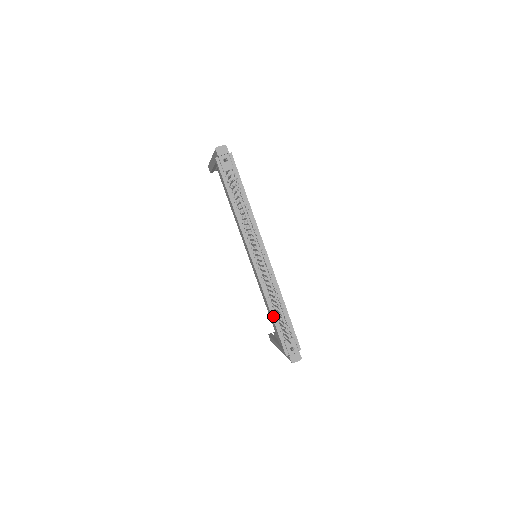
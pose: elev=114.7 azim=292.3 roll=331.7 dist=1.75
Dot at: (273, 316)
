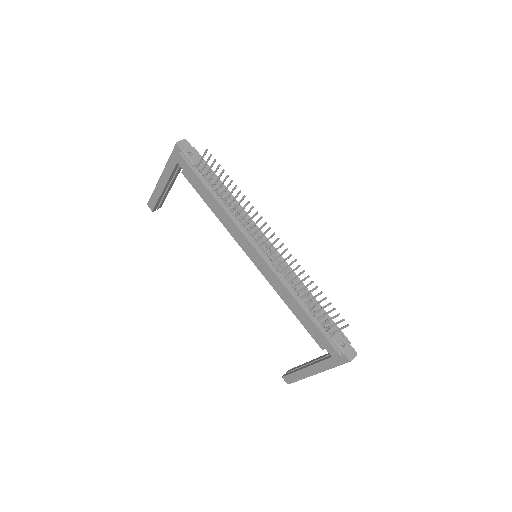
Dot at: (307, 312)
